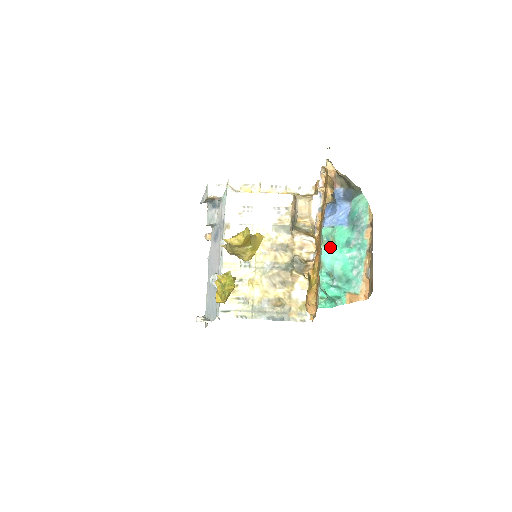
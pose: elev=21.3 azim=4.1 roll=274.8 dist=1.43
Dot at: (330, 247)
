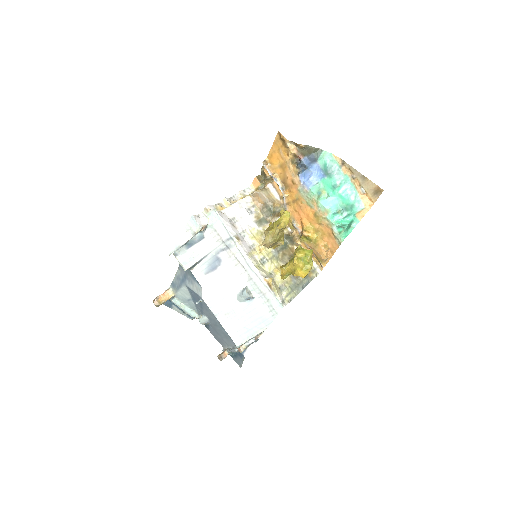
Dot at: (324, 197)
